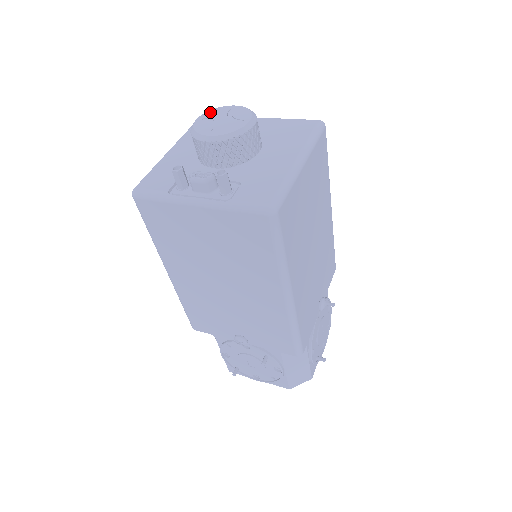
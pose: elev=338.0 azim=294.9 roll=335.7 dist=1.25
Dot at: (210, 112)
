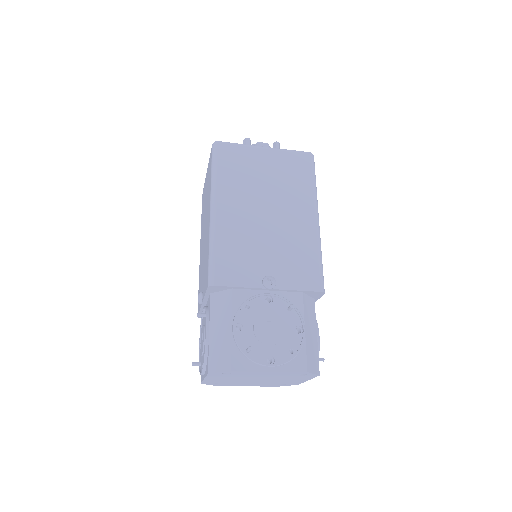
Dot at: occluded
